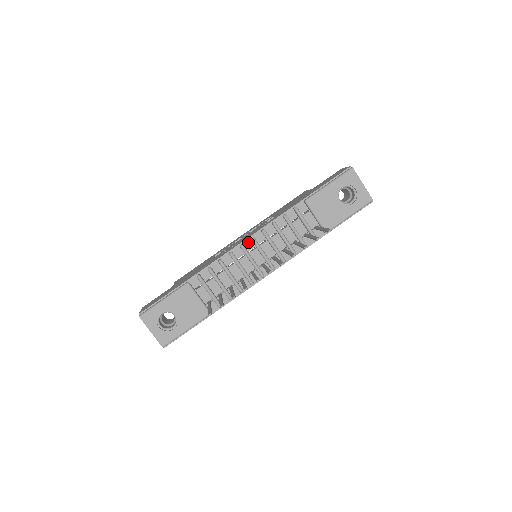
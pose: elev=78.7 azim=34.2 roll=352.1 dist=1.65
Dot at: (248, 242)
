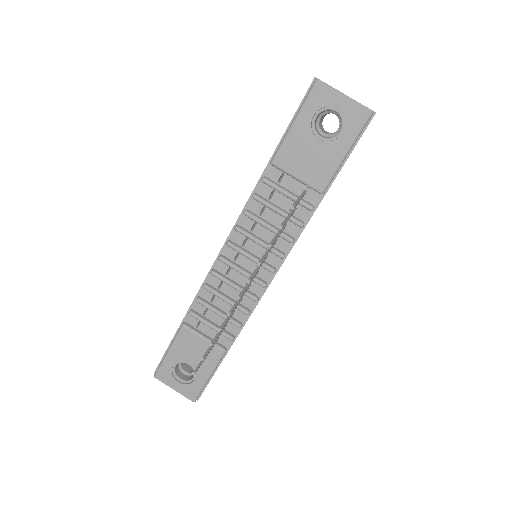
Dot at: (227, 249)
